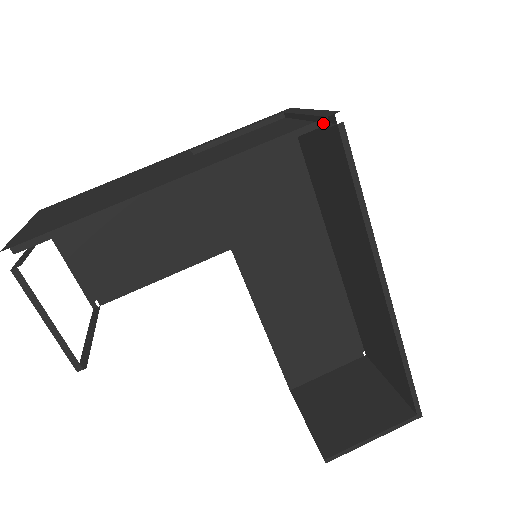
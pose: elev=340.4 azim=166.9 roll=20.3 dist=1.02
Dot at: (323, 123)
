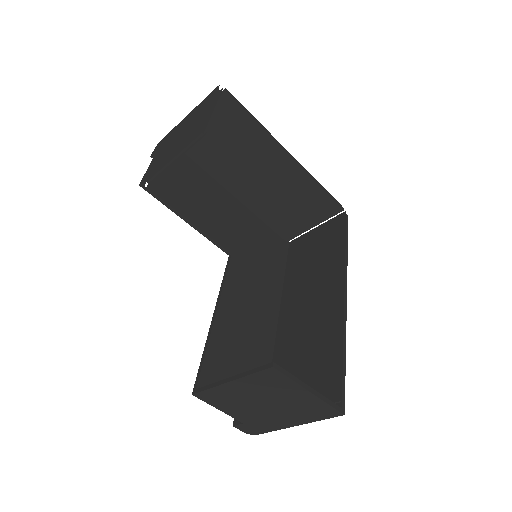
Dot at: (342, 208)
